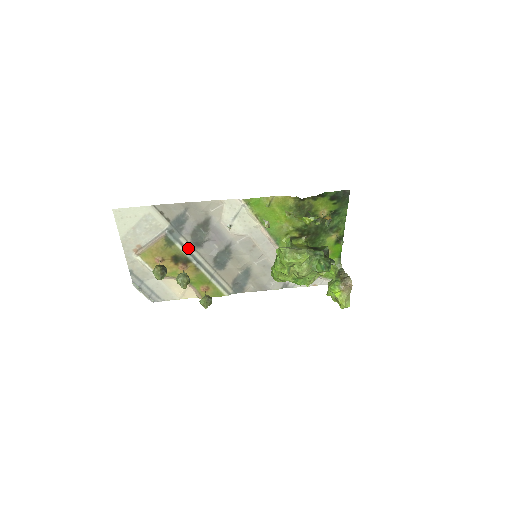
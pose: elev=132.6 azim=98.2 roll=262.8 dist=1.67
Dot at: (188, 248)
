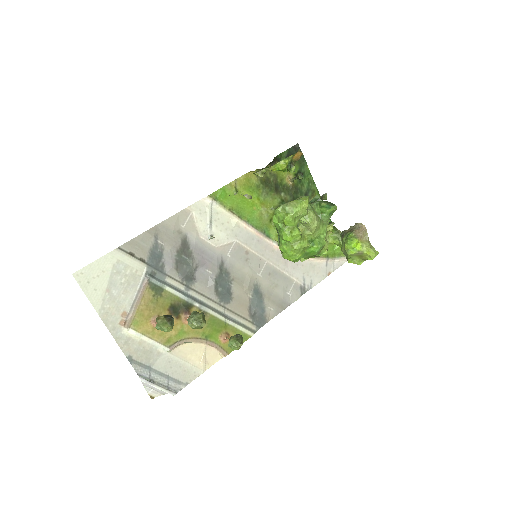
Dot at: (181, 289)
